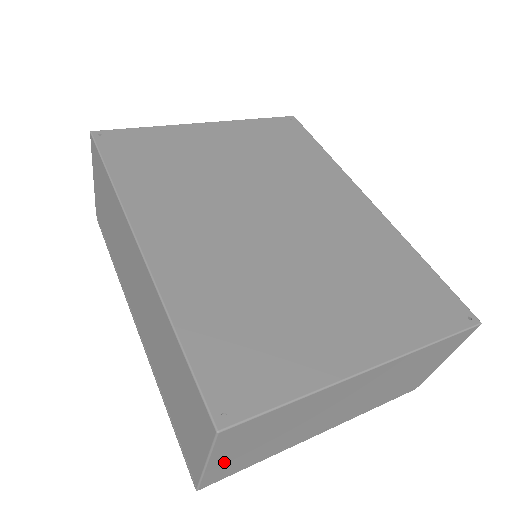
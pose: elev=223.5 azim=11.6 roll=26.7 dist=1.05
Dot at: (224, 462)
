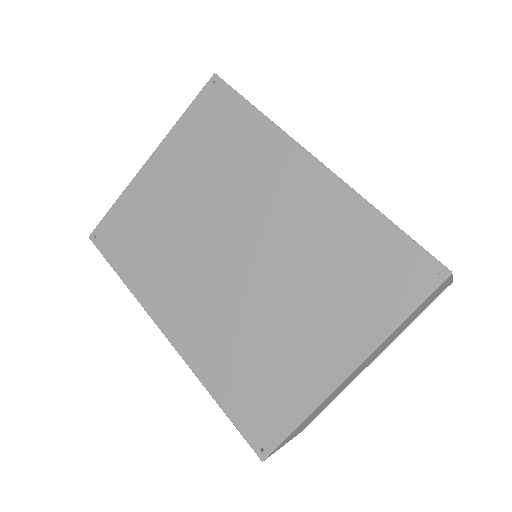
Dot at: (297, 432)
